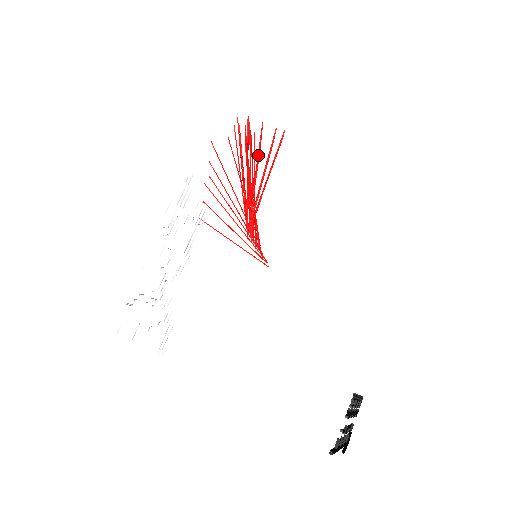
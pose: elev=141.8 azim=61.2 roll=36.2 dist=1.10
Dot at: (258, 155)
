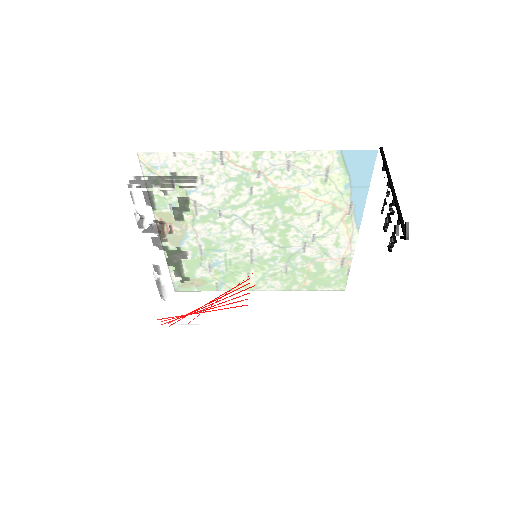
Dot at: occluded
